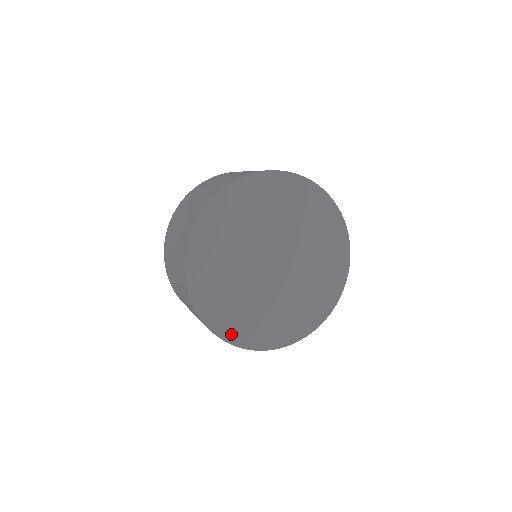
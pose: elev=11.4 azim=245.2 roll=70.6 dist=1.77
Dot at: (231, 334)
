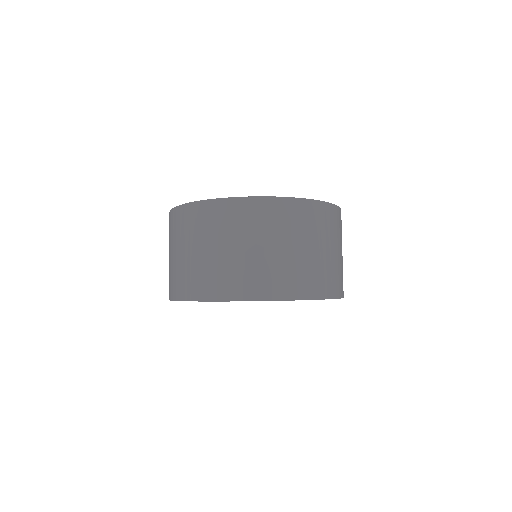
Dot at: occluded
